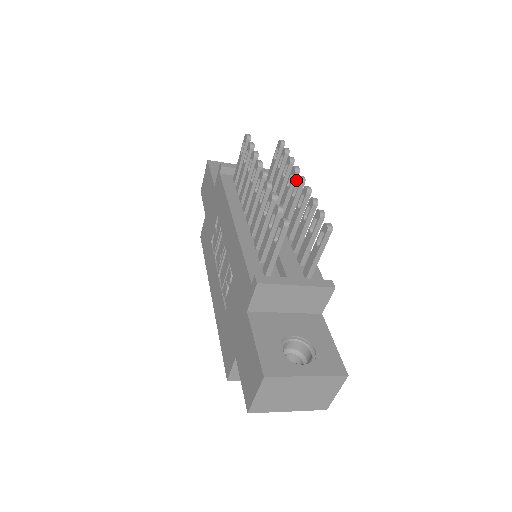
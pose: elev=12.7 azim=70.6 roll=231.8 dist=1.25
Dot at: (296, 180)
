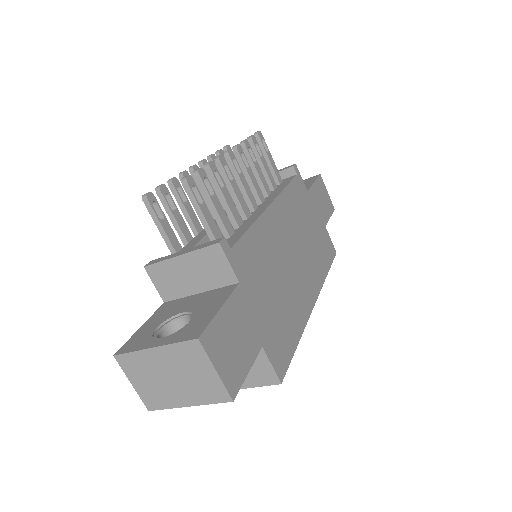
Dot at: occluded
